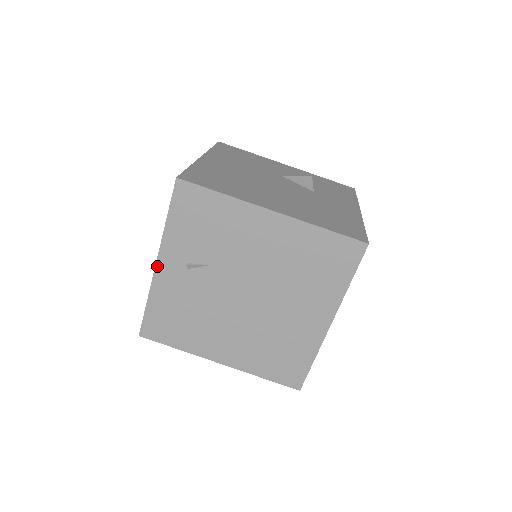
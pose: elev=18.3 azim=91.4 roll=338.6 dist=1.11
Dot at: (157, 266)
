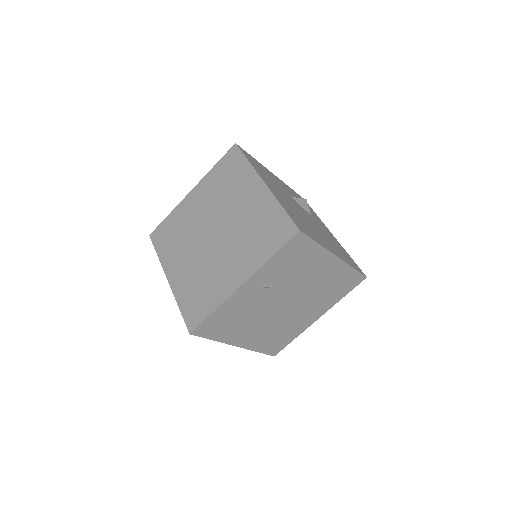
Dot at: (242, 286)
